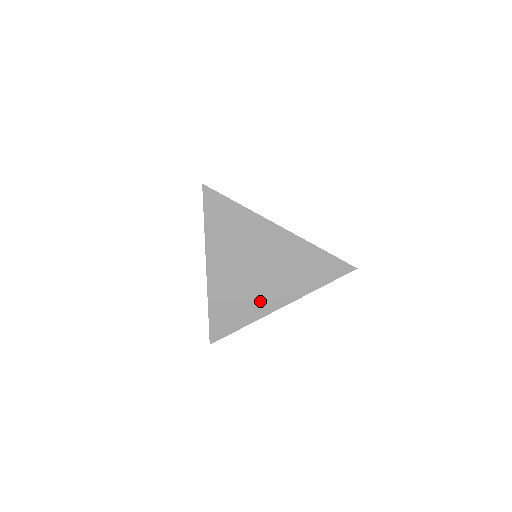
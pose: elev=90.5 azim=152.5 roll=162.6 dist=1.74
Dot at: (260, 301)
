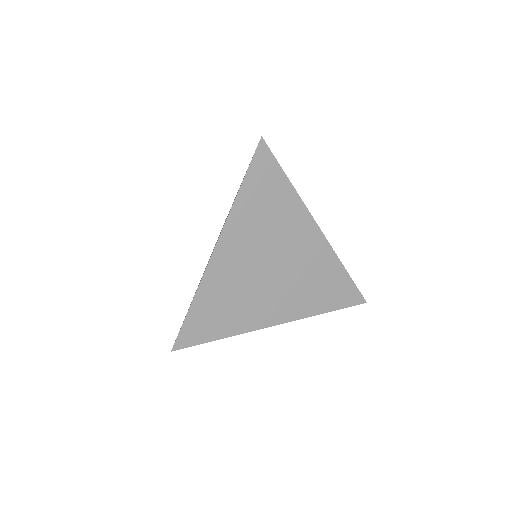
Dot at: (257, 309)
